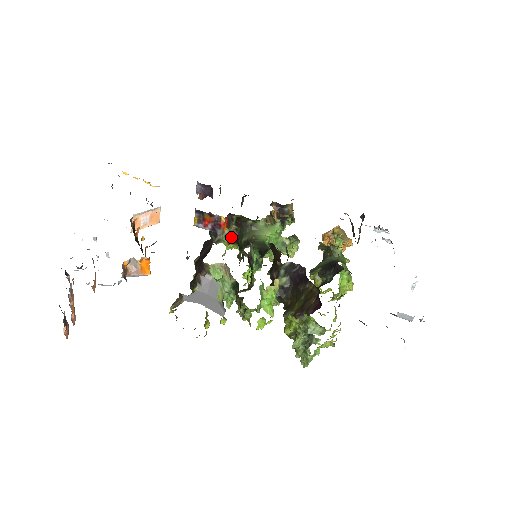
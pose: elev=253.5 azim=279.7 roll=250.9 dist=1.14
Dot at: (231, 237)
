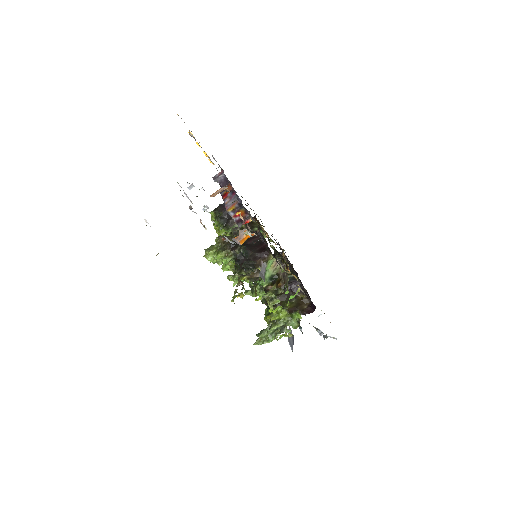
Dot at: occluded
